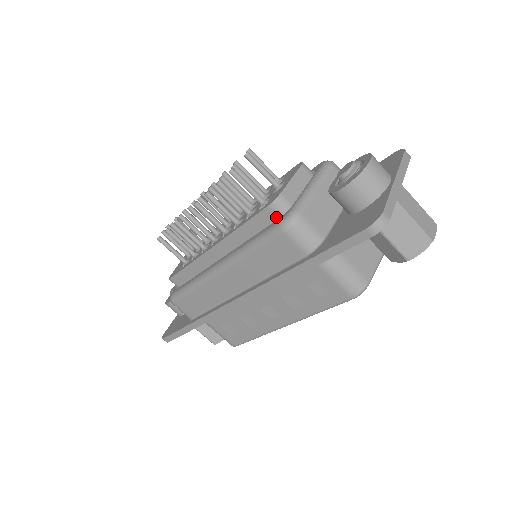
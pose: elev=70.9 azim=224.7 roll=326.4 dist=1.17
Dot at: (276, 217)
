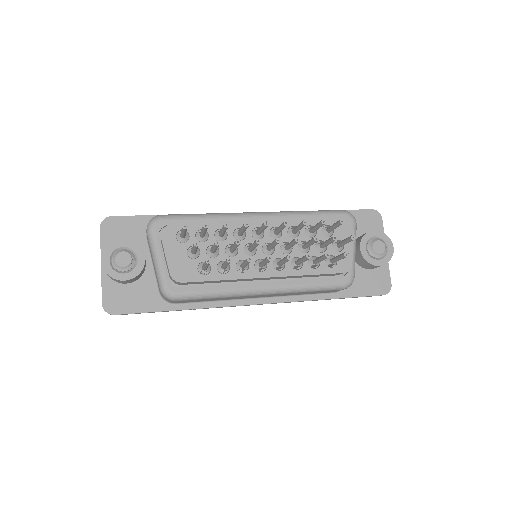
Dot at: (338, 275)
